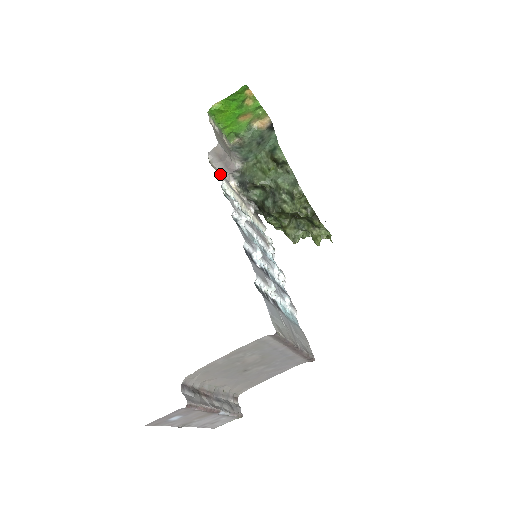
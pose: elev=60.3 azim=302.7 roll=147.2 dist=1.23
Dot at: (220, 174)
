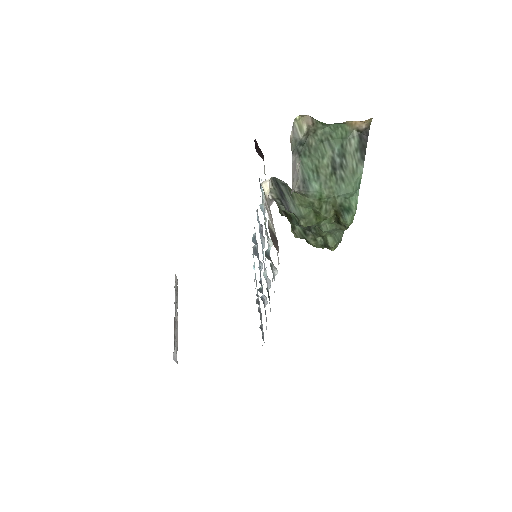
Dot at: (278, 259)
